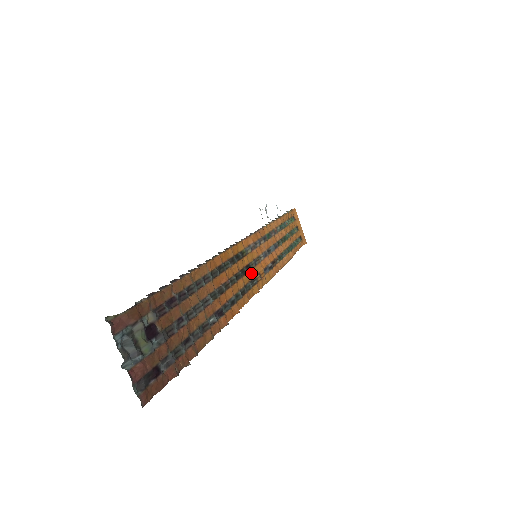
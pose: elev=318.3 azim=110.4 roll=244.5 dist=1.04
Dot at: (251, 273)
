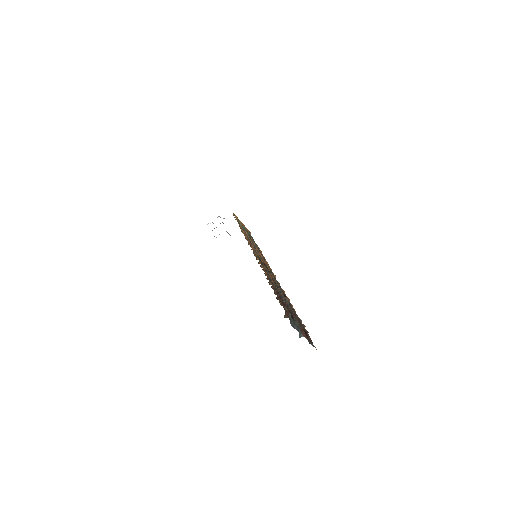
Dot at: occluded
